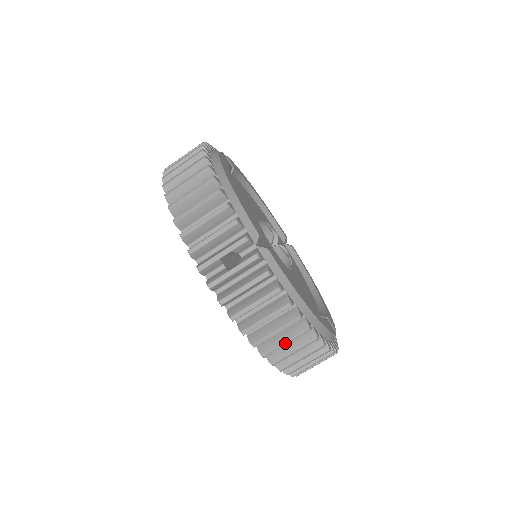
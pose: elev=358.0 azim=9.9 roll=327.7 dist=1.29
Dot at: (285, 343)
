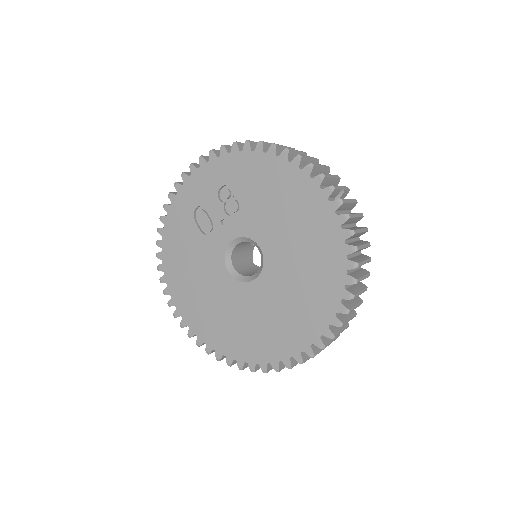
Dot at: (364, 277)
